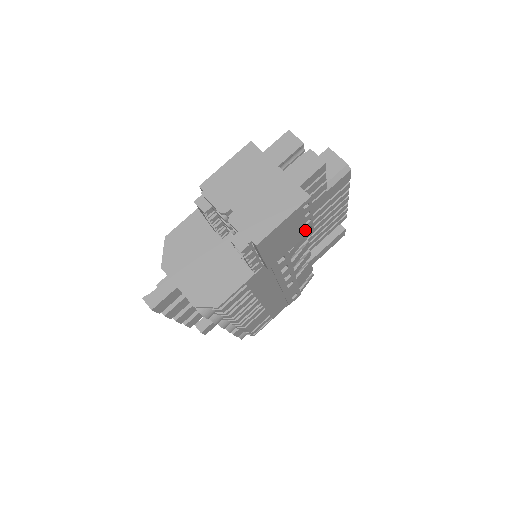
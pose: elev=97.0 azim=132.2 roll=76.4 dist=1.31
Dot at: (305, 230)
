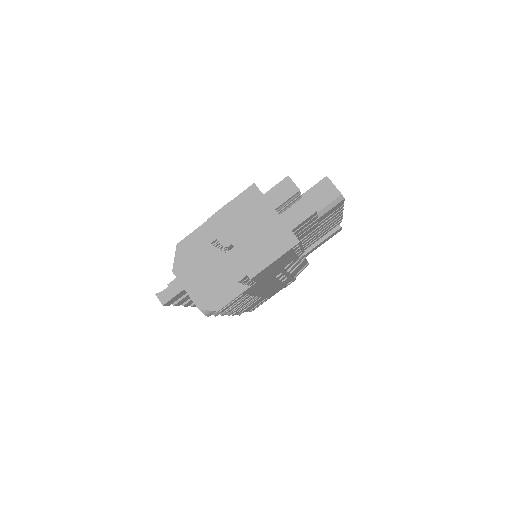
Dot at: (296, 256)
